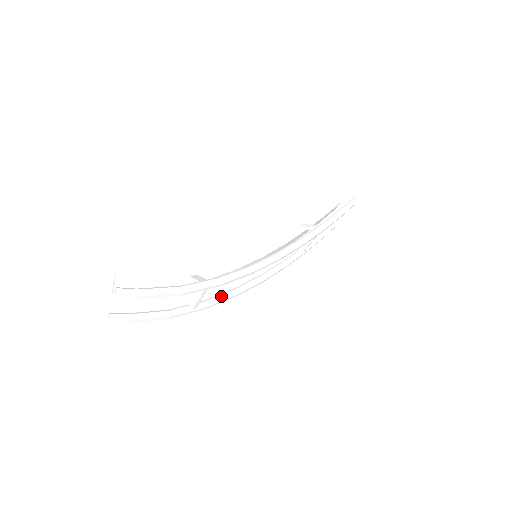
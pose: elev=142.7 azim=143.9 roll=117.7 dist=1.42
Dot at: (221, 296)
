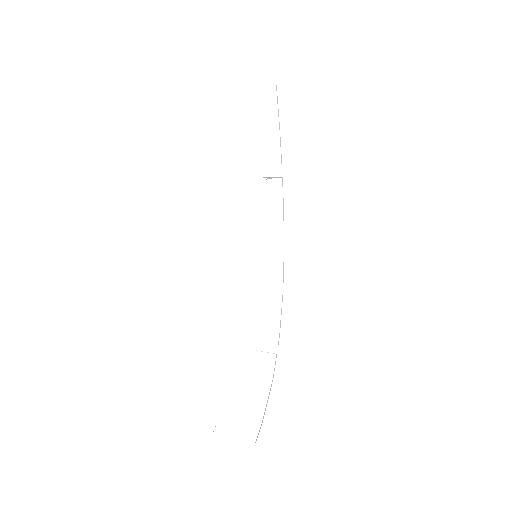
Dot at: occluded
